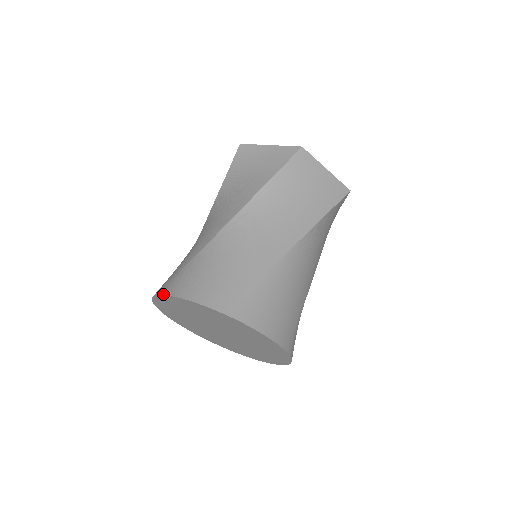
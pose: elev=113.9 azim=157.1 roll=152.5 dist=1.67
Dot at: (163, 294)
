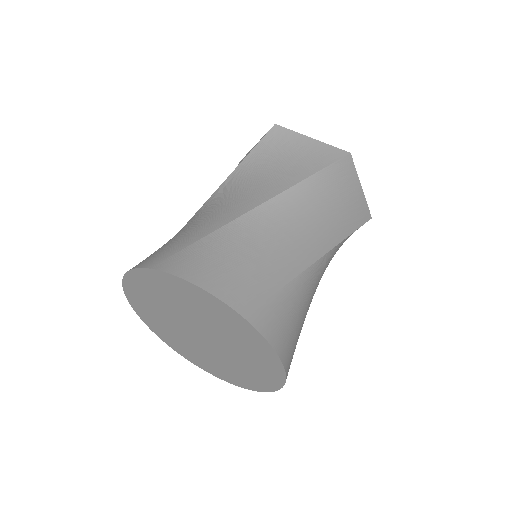
Dot at: (123, 286)
